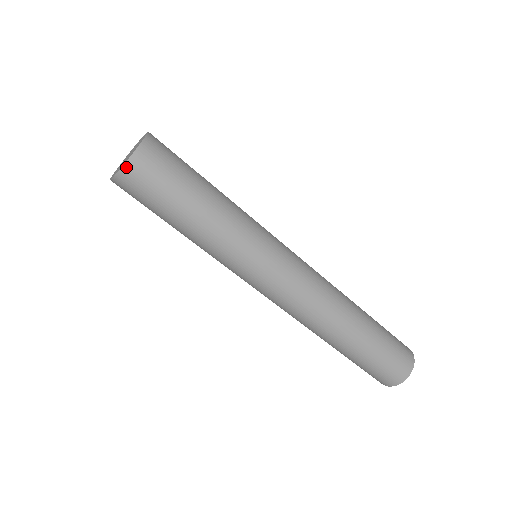
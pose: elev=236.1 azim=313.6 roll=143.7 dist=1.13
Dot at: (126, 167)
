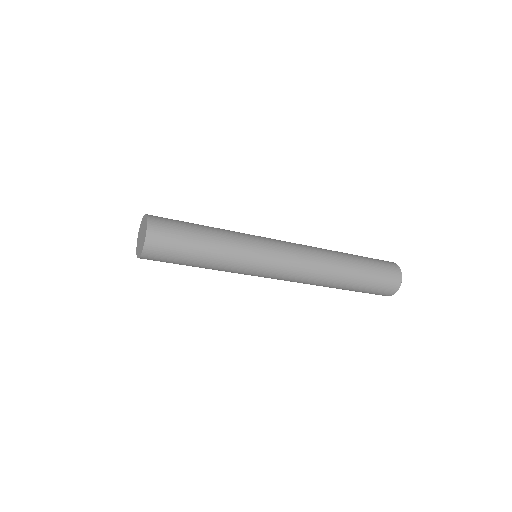
Dot at: occluded
